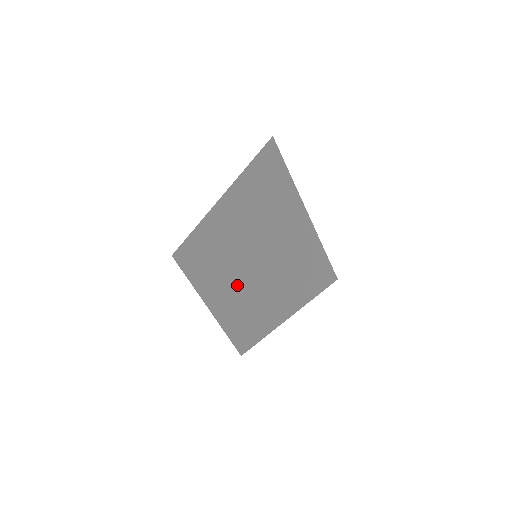
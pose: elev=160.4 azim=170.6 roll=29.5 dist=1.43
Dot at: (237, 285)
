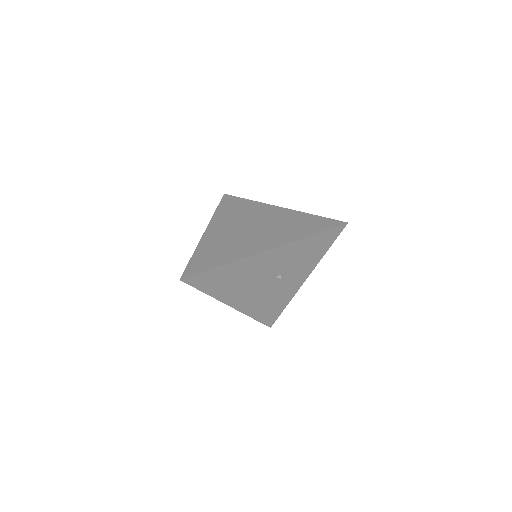
Dot at: occluded
